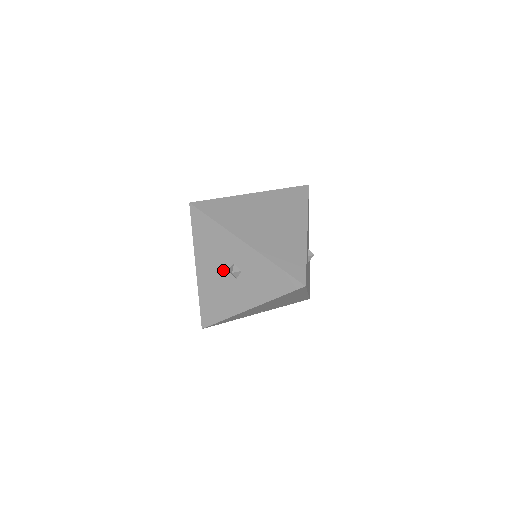
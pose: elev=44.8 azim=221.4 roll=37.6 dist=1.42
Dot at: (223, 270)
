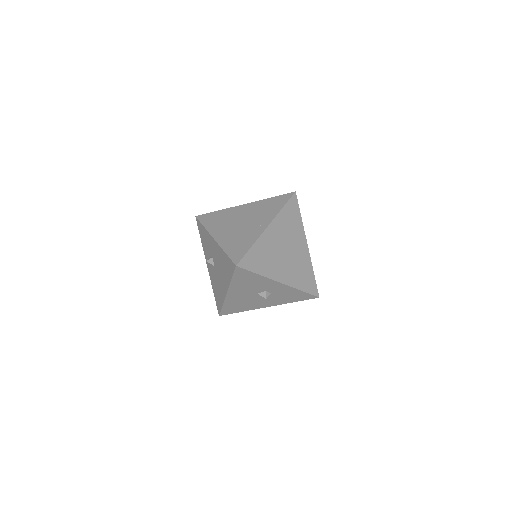
Dot at: (253, 294)
